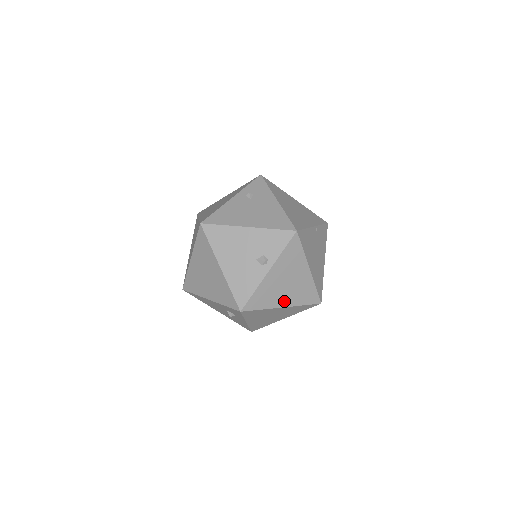
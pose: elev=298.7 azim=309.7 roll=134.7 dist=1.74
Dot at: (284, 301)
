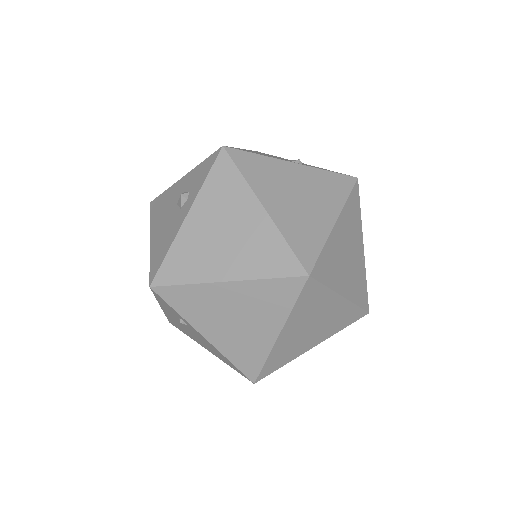
Dot at: (273, 205)
